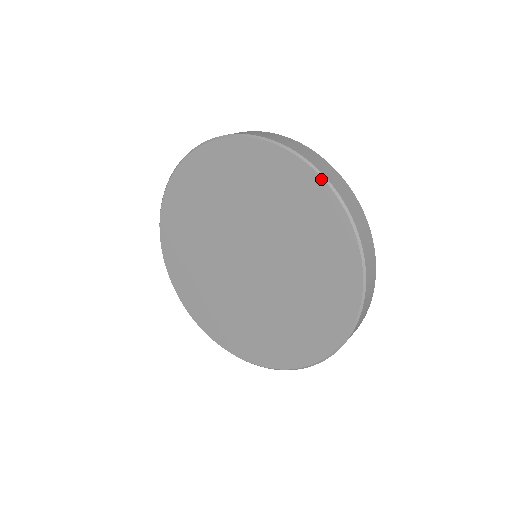
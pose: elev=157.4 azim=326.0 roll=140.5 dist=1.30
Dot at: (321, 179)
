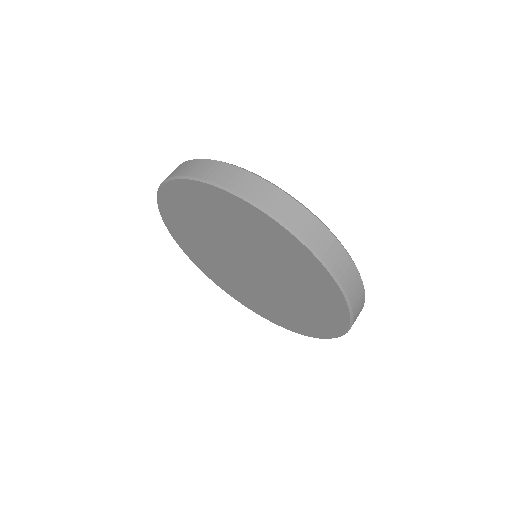
Dot at: (348, 313)
